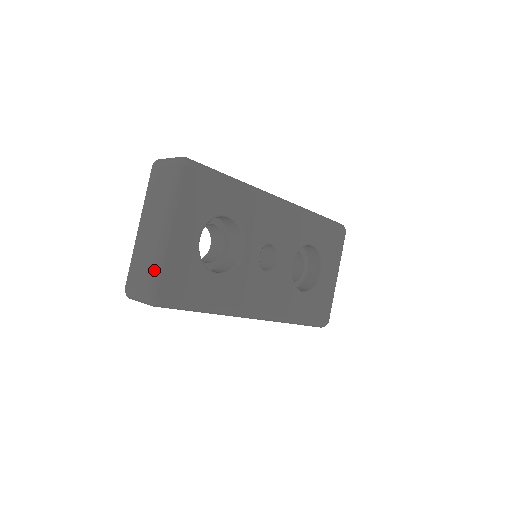
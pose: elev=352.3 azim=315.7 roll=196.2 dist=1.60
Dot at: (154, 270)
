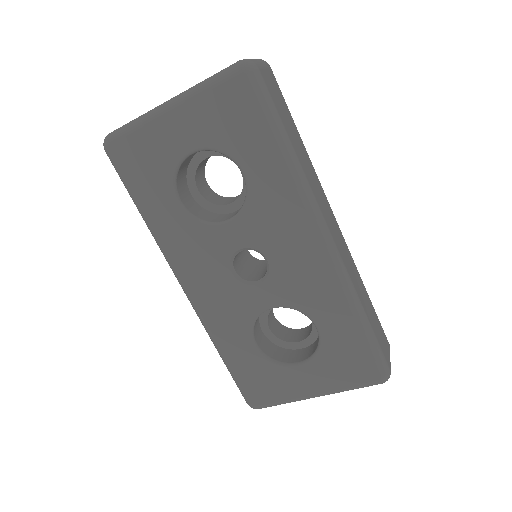
Dot at: (129, 123)
